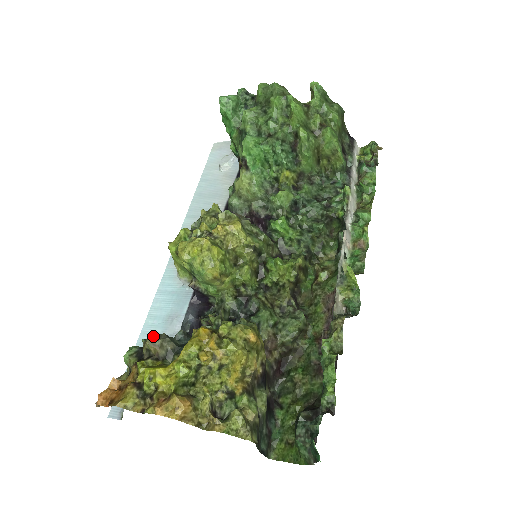
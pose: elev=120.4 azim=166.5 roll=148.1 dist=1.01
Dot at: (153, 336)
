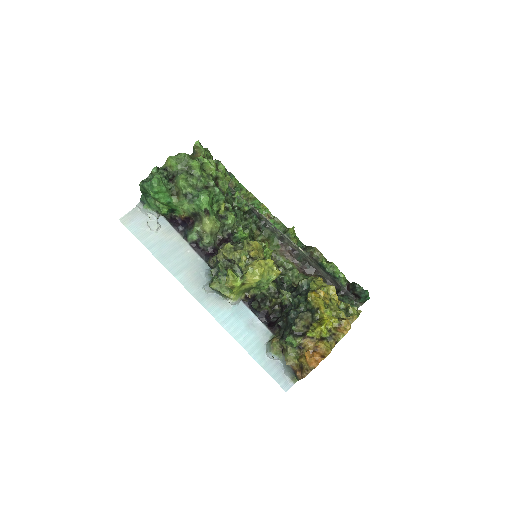
Dot at: (300, 318)
